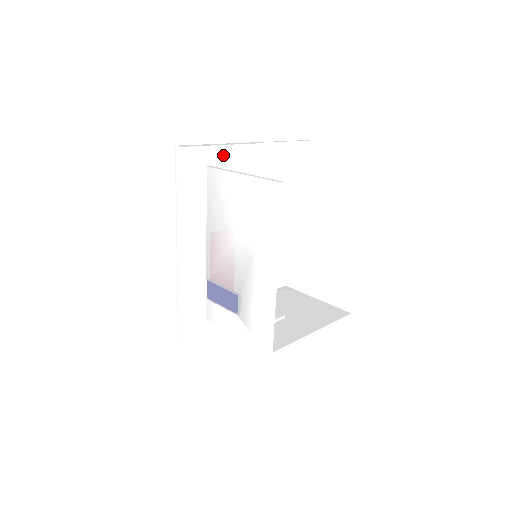
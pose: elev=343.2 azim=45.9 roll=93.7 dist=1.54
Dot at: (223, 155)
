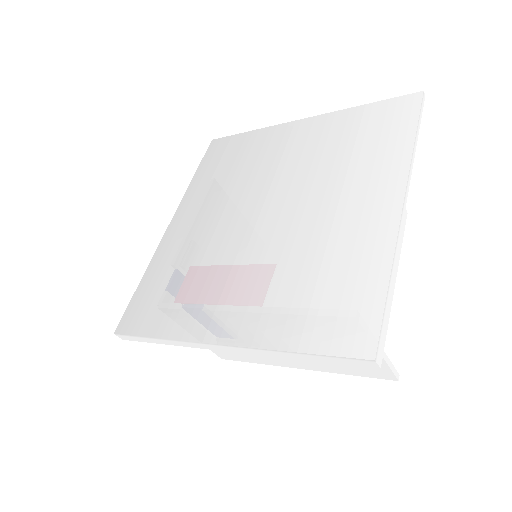
Dot at: occluded
